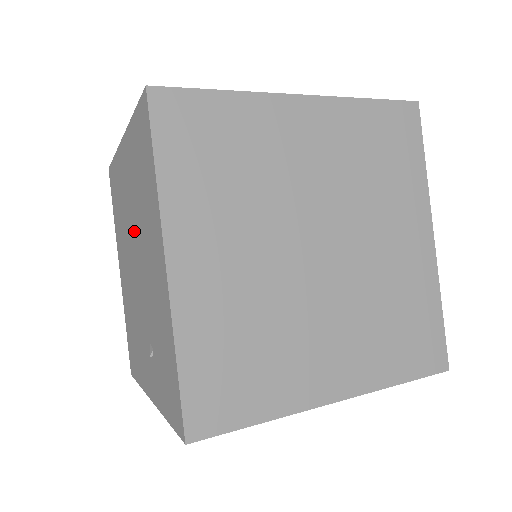
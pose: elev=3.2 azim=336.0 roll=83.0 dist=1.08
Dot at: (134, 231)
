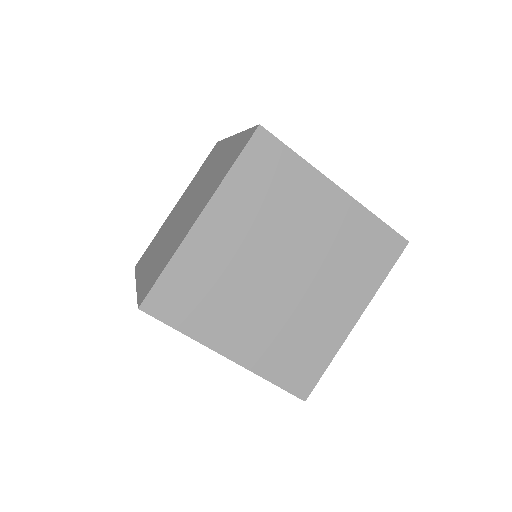
Dot at: occluded
